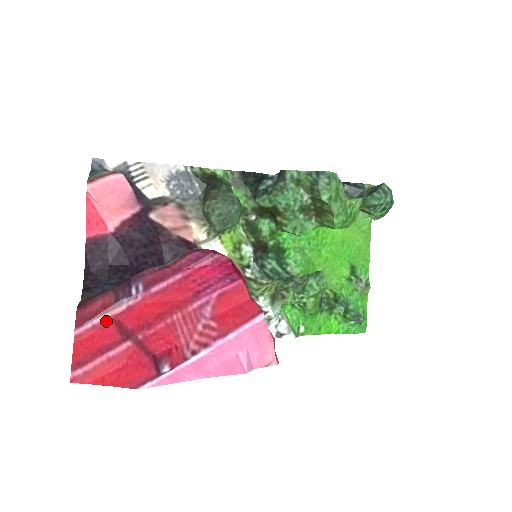
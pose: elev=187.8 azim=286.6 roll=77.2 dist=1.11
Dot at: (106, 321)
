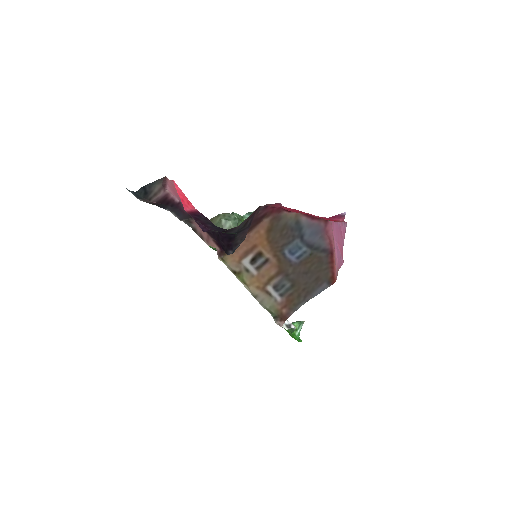
Dot at: occluded
